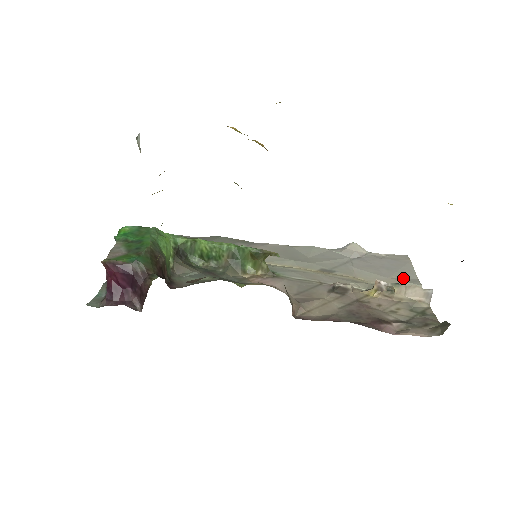
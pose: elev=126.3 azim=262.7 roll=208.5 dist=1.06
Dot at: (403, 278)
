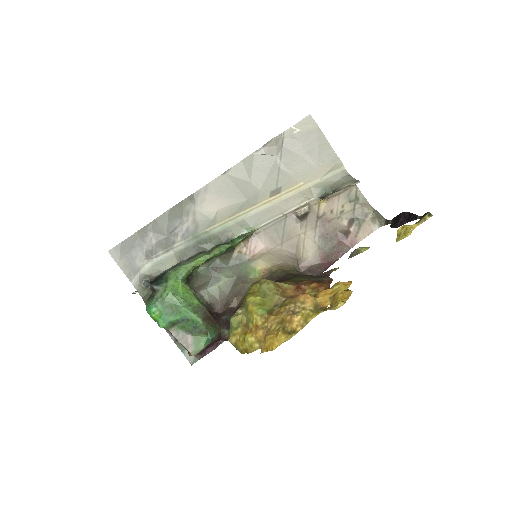
Dot at: (326, 160)
